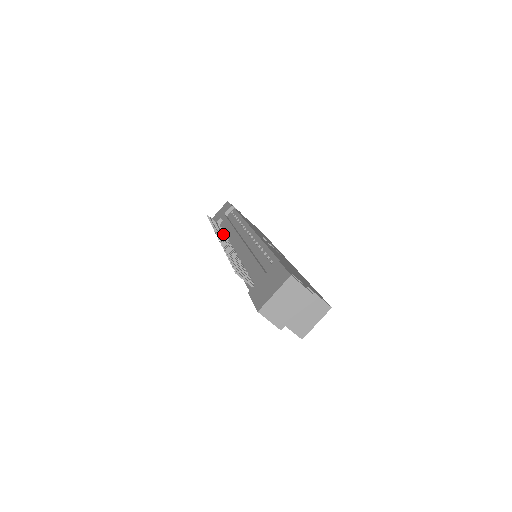
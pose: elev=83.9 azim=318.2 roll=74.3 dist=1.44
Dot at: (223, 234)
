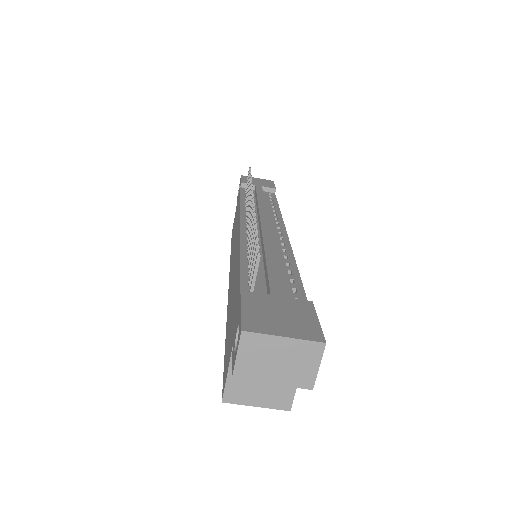
Dot at: occluded
